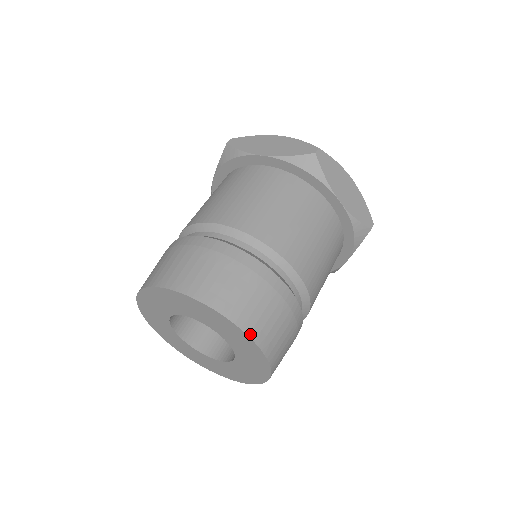
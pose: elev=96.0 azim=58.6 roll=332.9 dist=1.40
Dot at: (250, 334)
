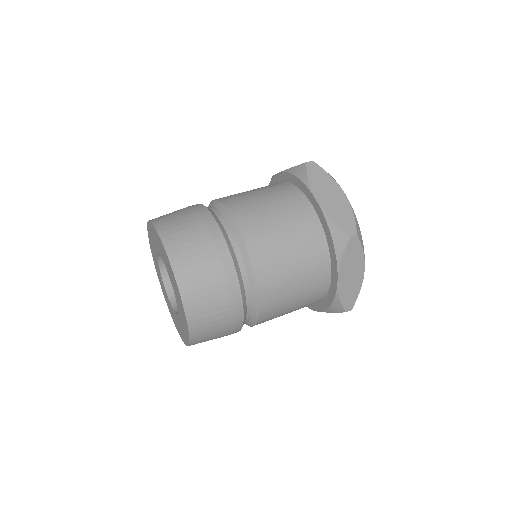
Dot at: (168, 250)
